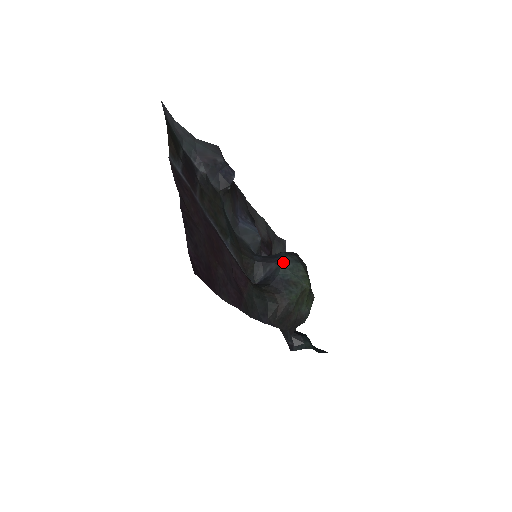
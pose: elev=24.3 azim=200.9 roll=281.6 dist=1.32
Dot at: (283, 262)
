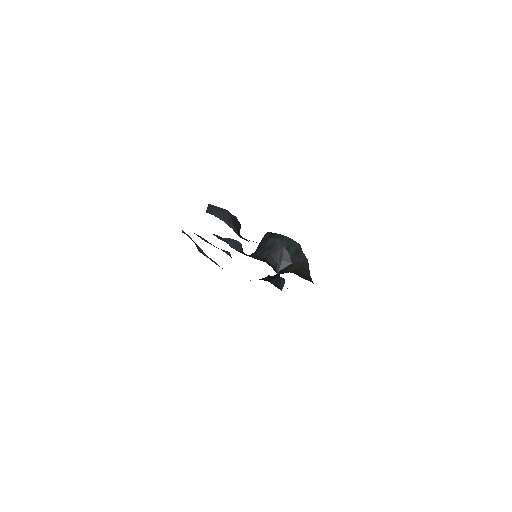
Dot at: (282, 244)
